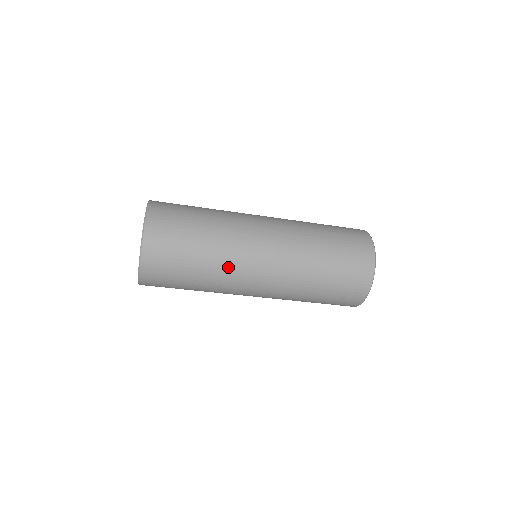
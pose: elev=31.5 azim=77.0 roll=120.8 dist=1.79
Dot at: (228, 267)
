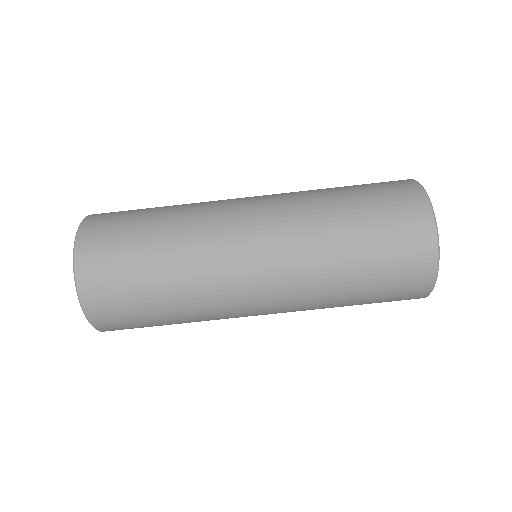
Dot at: (204, 279)
